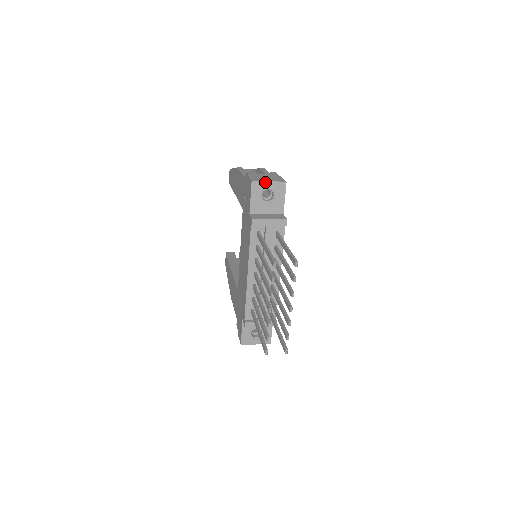
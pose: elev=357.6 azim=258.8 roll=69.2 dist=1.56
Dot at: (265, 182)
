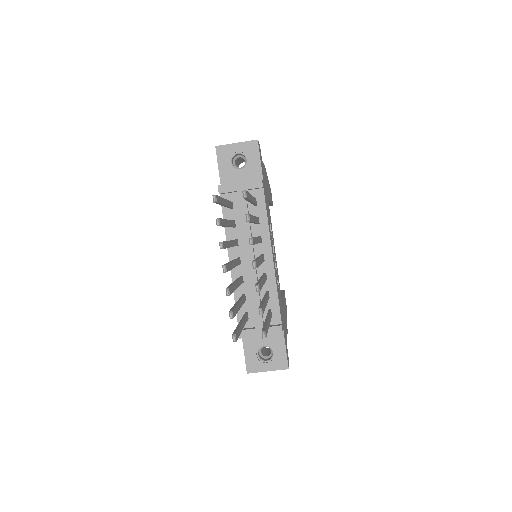
Dot at: (232, 145)
